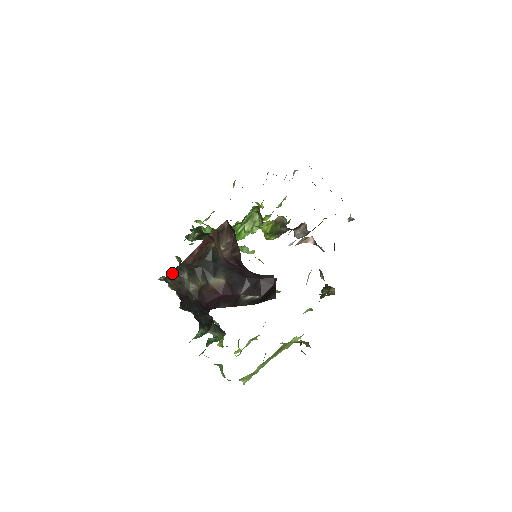
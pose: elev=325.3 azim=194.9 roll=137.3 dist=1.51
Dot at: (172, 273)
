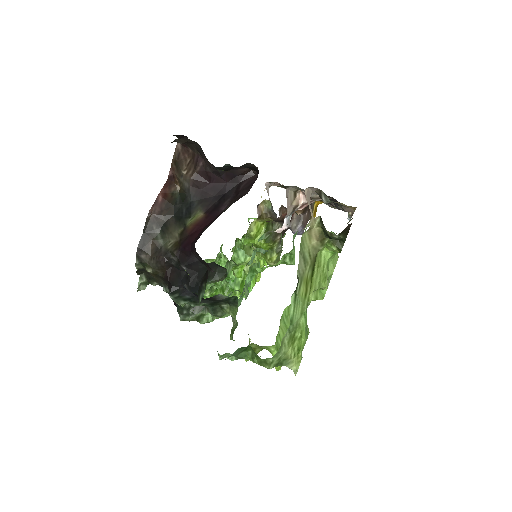
Dot at: (142, 240)
